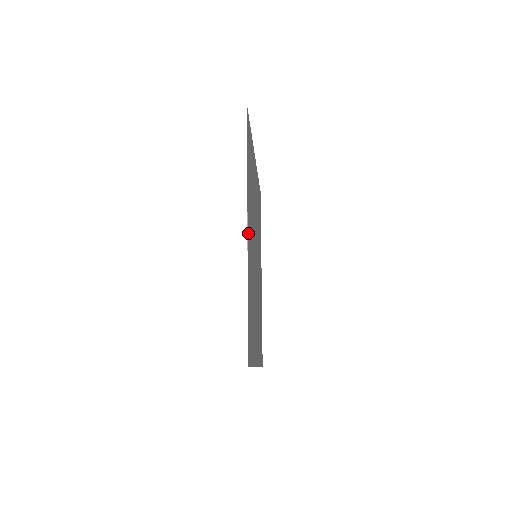
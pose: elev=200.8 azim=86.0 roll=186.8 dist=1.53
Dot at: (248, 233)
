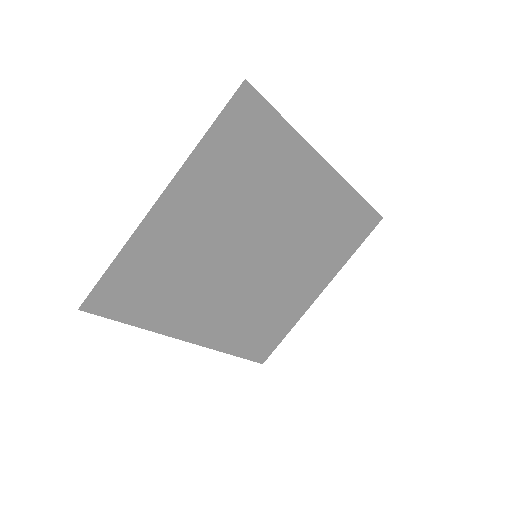
Dot at: (196, 336)
